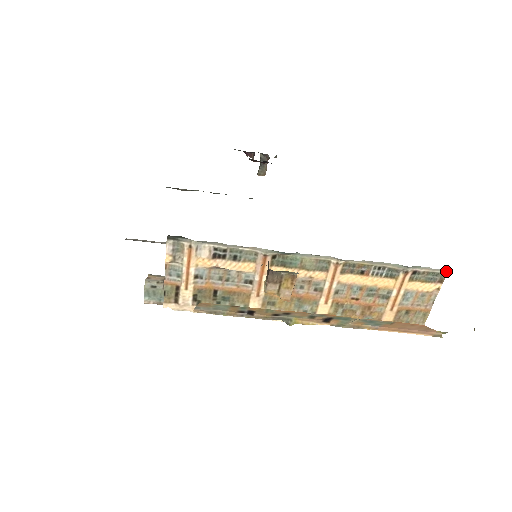
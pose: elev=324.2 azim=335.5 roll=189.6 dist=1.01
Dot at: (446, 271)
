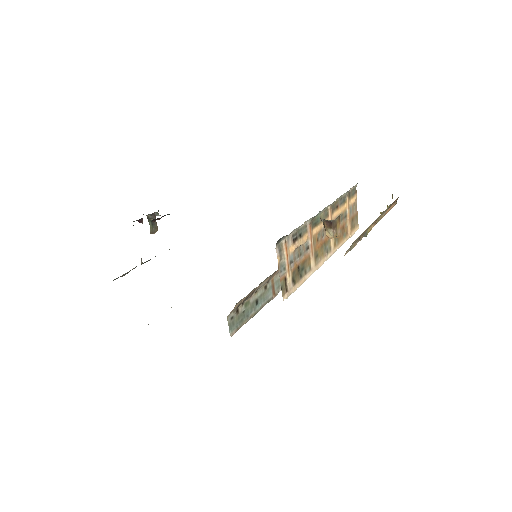
Dot at: (356, 185)
